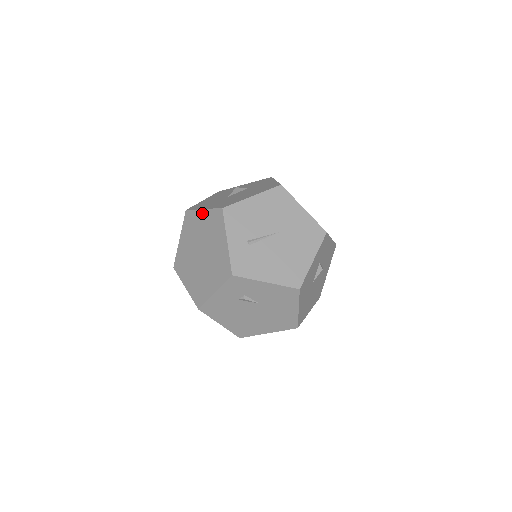
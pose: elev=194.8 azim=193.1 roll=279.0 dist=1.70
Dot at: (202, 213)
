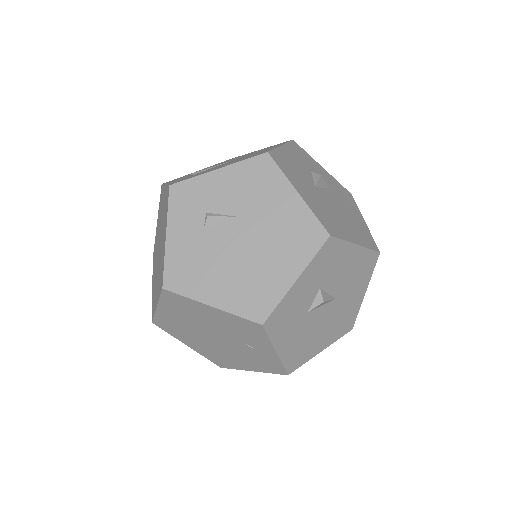
Dot at: (157, 226)
